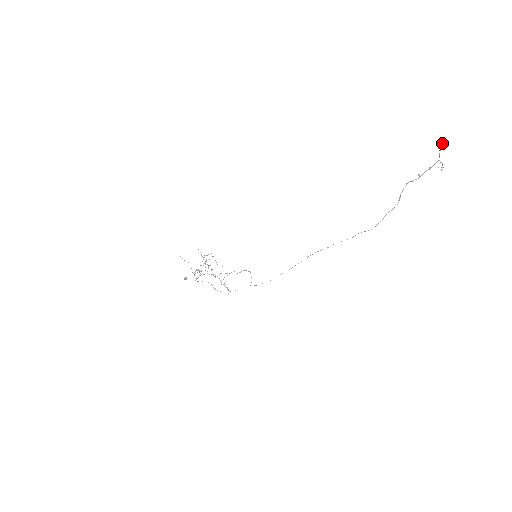
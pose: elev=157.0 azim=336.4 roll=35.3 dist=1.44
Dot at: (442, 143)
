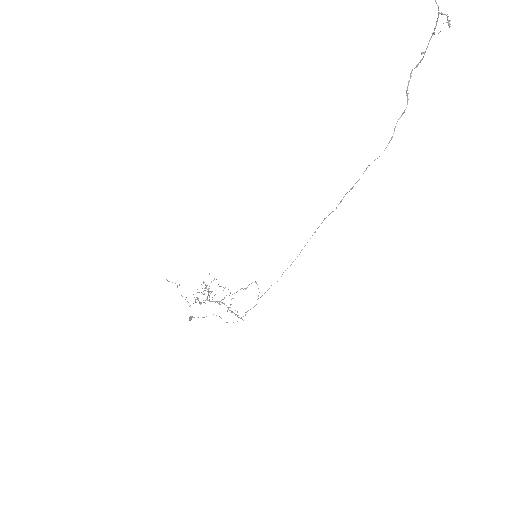
Dot at: out of frame
